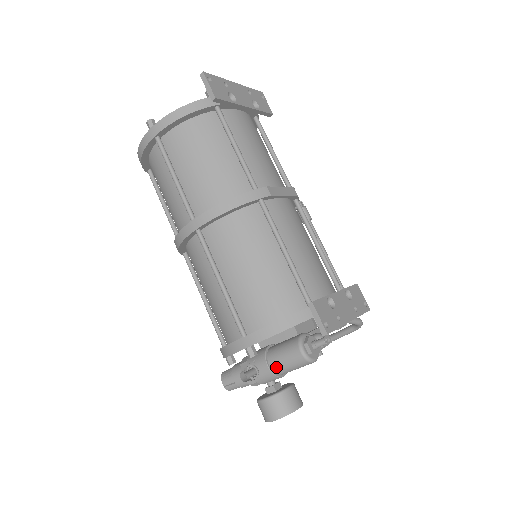
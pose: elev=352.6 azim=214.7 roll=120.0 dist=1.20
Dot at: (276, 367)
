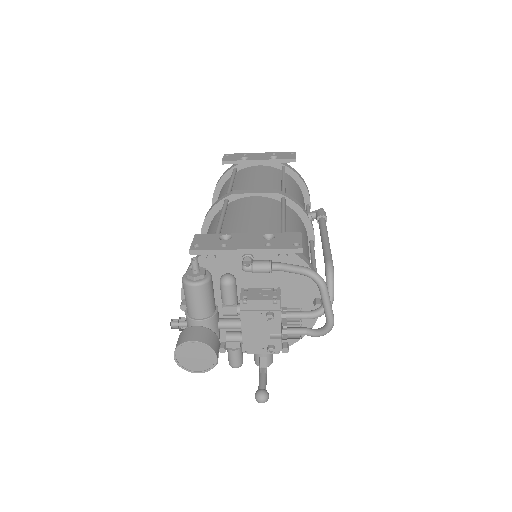
Dot at: (187, 308)
